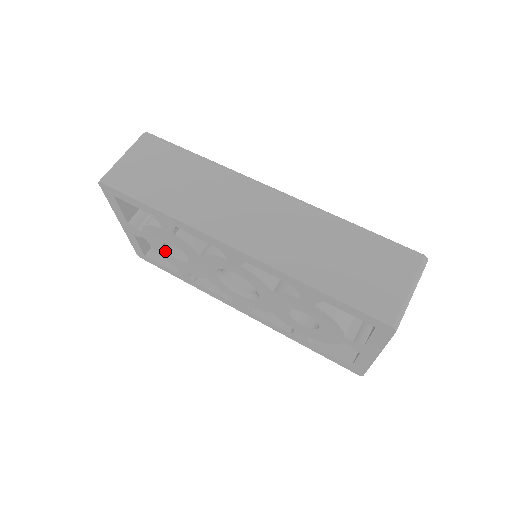
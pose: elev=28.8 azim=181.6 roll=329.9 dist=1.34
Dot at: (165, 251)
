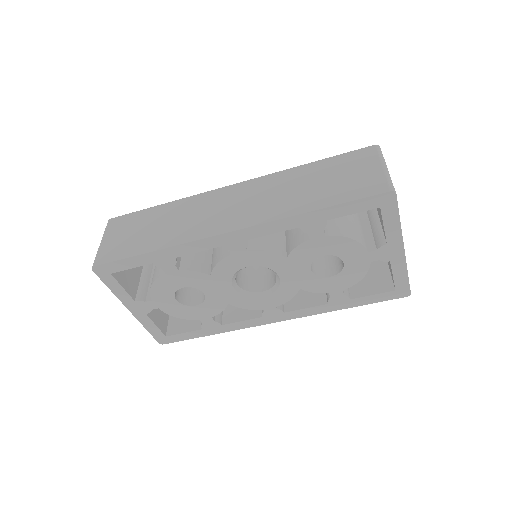
Dot at: (180, 306)
